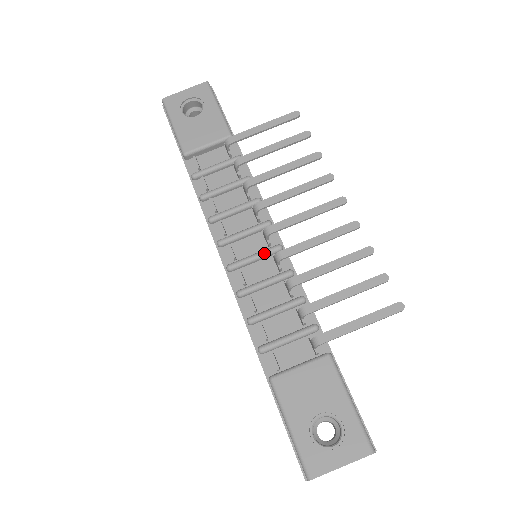
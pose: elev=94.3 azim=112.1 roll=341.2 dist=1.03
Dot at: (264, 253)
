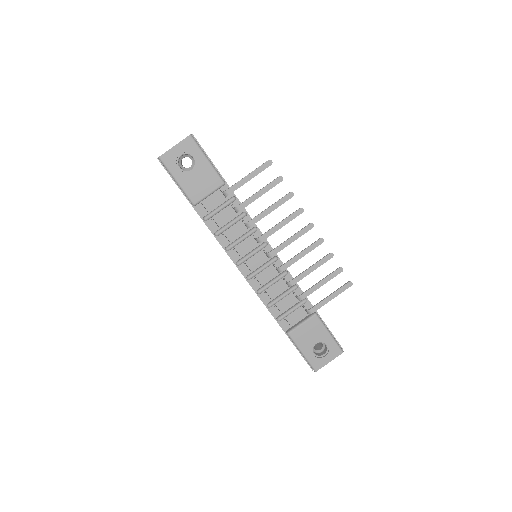
Dot at: (268, 265)
